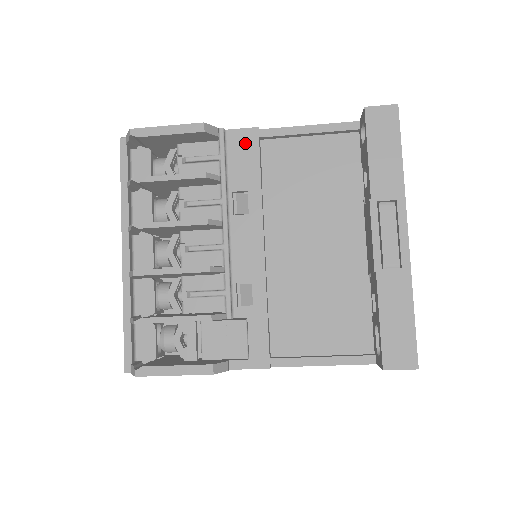
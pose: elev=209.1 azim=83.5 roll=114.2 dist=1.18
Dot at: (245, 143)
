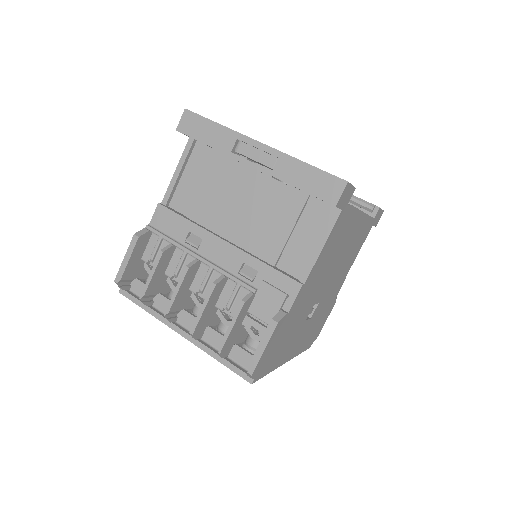
Dot at: (162, 217)
